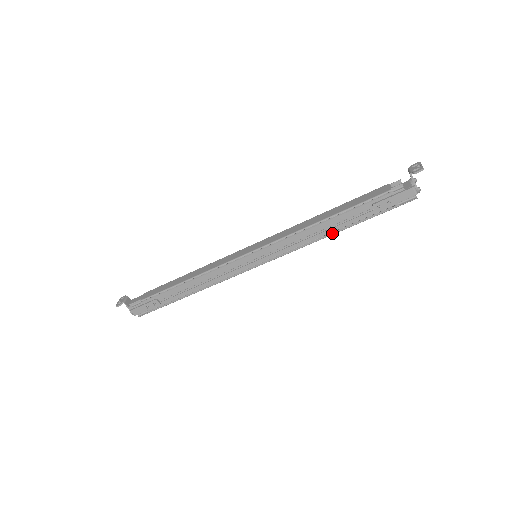
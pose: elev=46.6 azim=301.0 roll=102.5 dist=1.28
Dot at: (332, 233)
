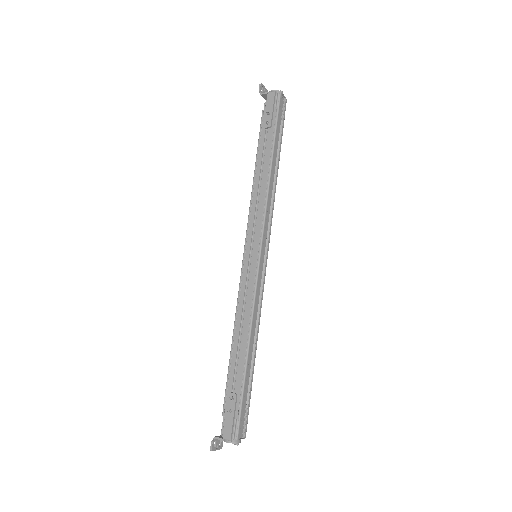
Dot at: (269, 171)
